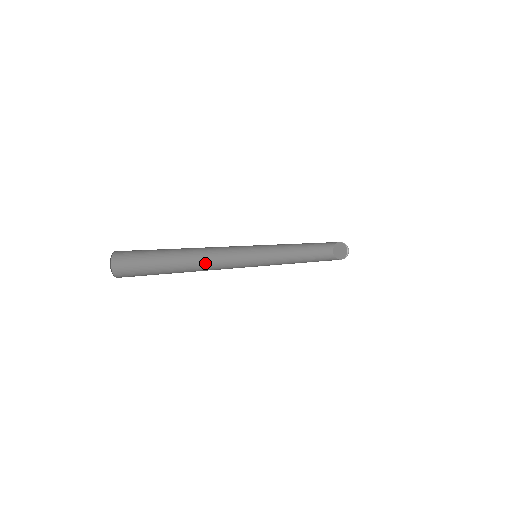
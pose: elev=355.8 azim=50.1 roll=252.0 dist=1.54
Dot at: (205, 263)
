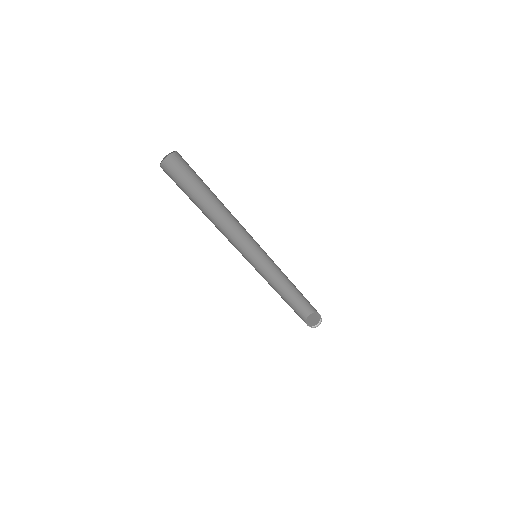
Dot at: (219, 225)
